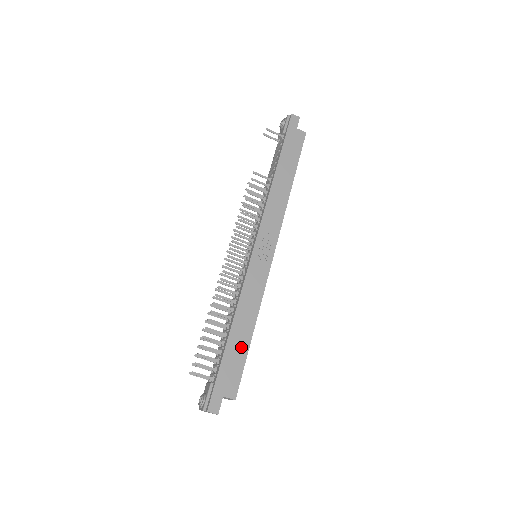
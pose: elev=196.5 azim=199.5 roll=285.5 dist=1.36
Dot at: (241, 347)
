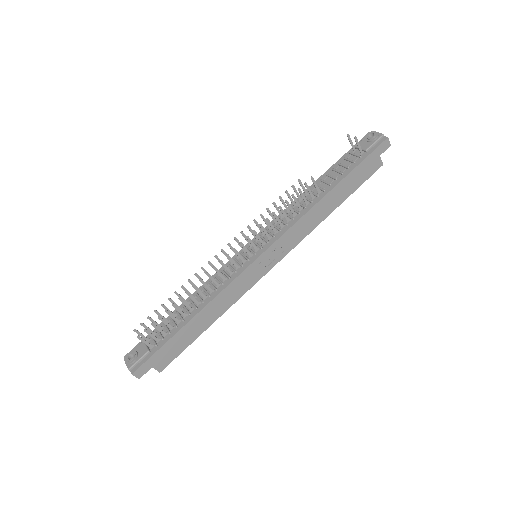
Dot at: (192, 335)
